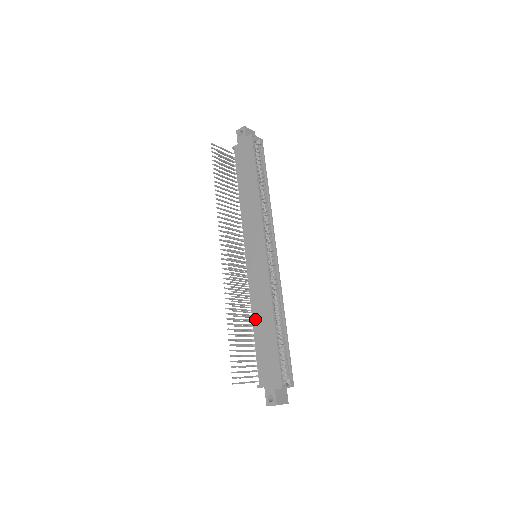
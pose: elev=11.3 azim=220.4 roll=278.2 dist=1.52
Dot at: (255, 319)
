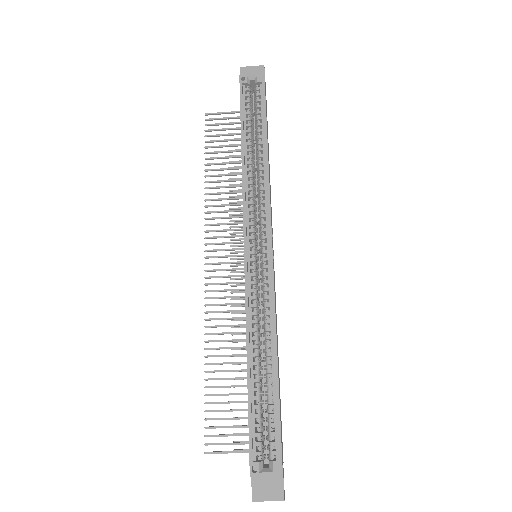
Dot at: occluded
